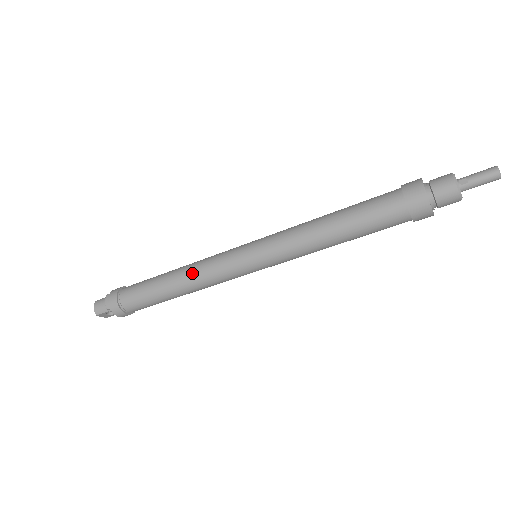
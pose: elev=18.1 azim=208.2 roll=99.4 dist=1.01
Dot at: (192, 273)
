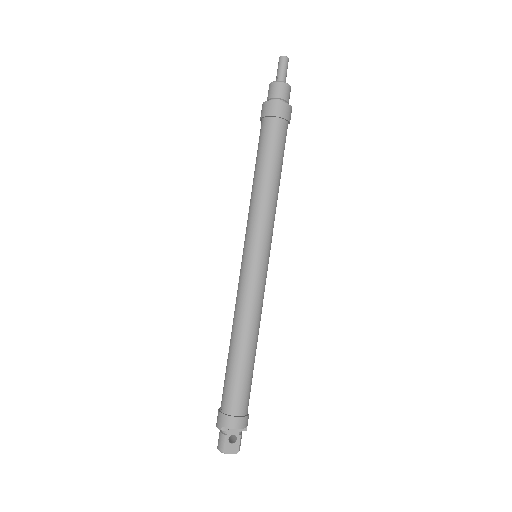
Dot at: (235, 316)
